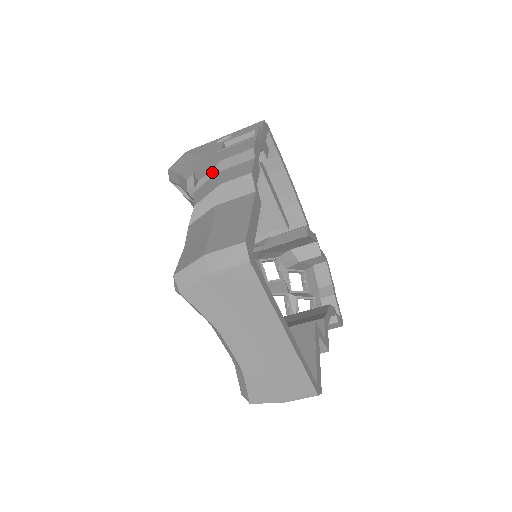
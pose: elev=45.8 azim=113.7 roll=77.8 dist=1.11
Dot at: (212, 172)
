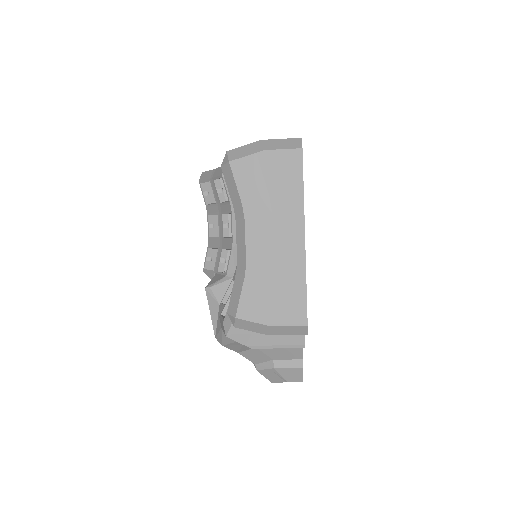
Dot at: occluded
